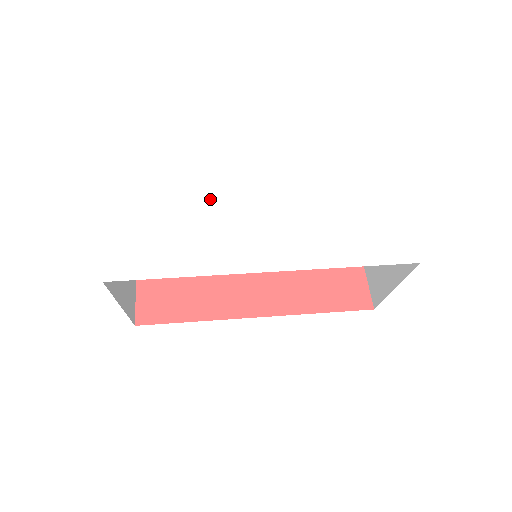
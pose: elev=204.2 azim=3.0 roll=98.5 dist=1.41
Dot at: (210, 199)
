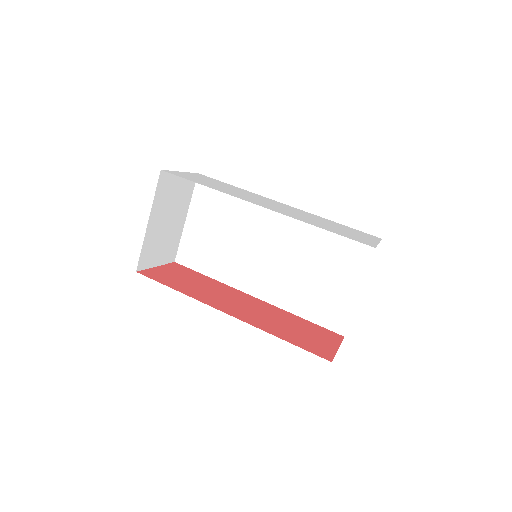
Dot at: (250, 193)
